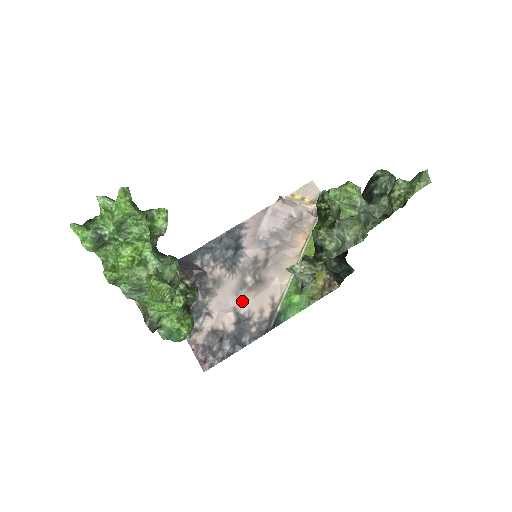
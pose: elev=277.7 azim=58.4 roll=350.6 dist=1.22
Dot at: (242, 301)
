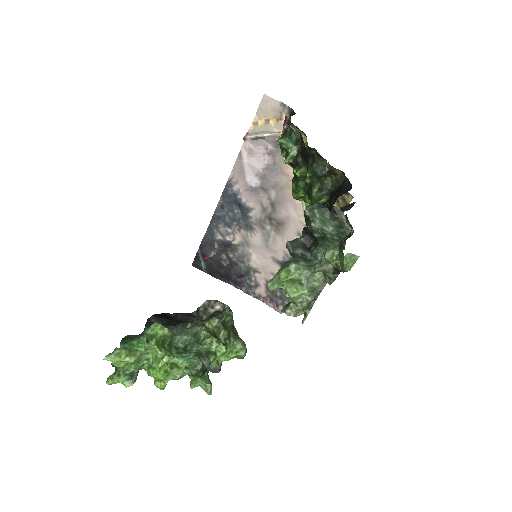
Dot at: (275, 250)
